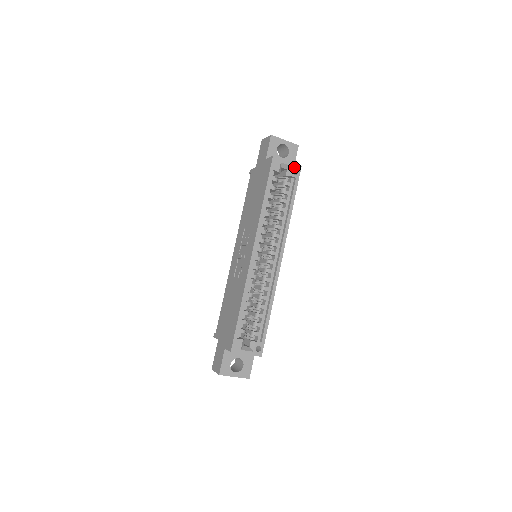
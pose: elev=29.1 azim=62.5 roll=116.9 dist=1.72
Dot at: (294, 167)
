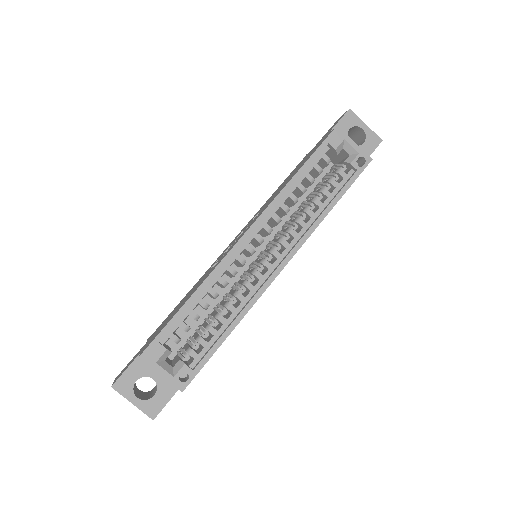
Dot at: (361, 155)
